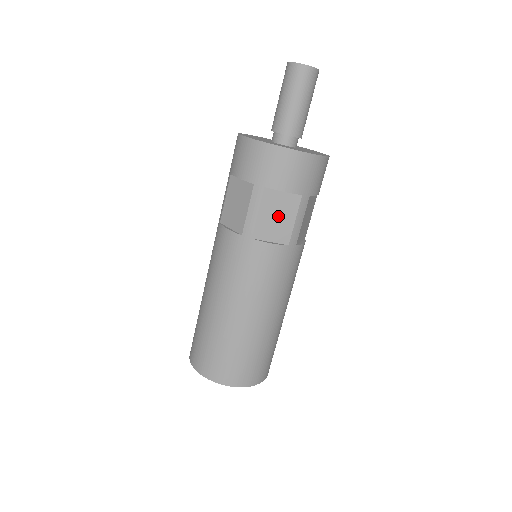
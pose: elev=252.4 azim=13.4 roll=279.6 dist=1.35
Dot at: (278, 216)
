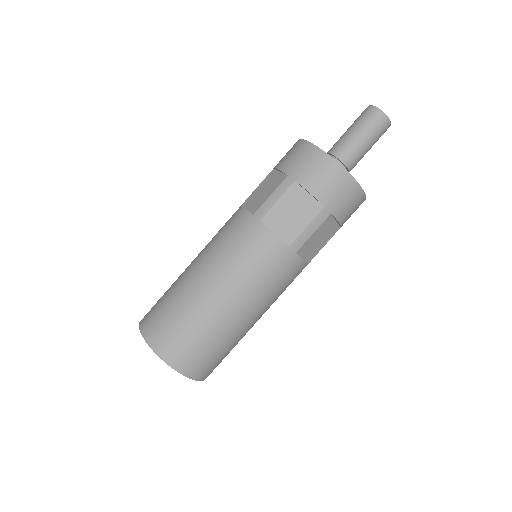
Dot at: (320, 239)
